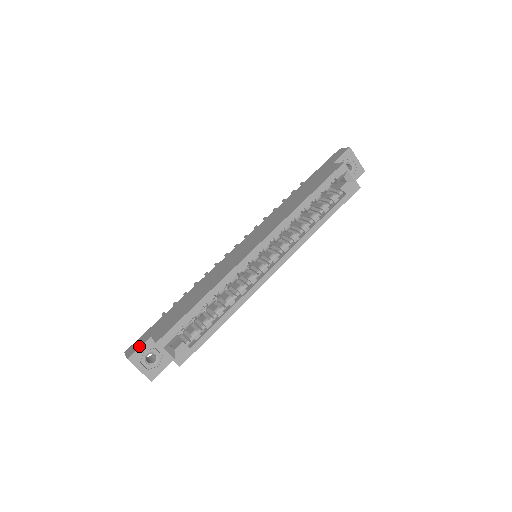
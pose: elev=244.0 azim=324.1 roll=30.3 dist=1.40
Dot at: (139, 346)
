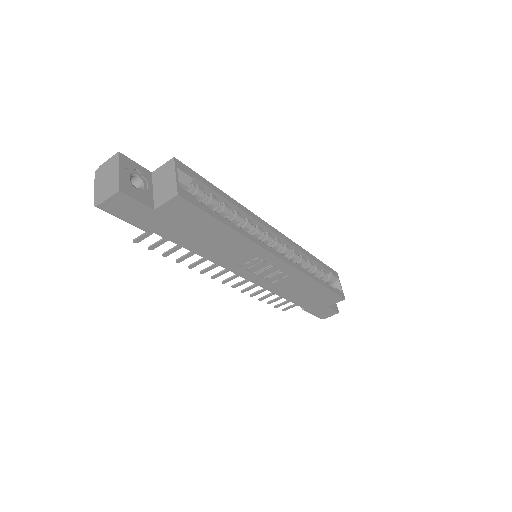
Dot at: (135, 164)
